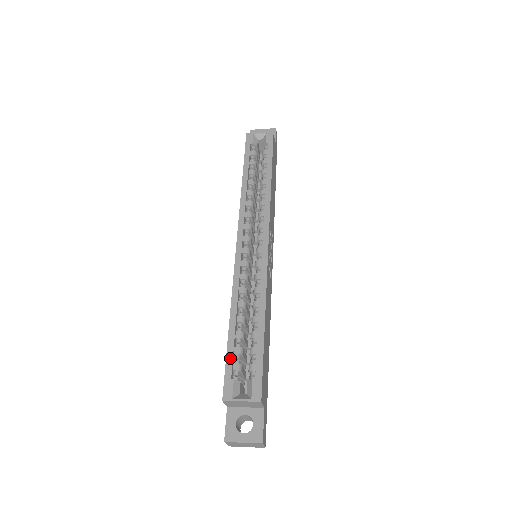
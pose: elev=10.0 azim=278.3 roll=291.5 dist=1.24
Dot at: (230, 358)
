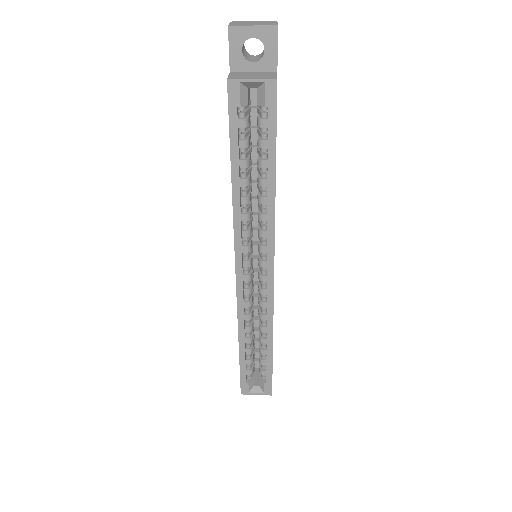
Dot at: (243, 370)
